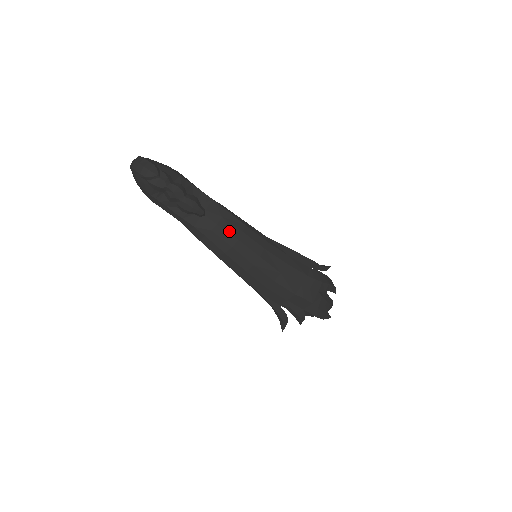
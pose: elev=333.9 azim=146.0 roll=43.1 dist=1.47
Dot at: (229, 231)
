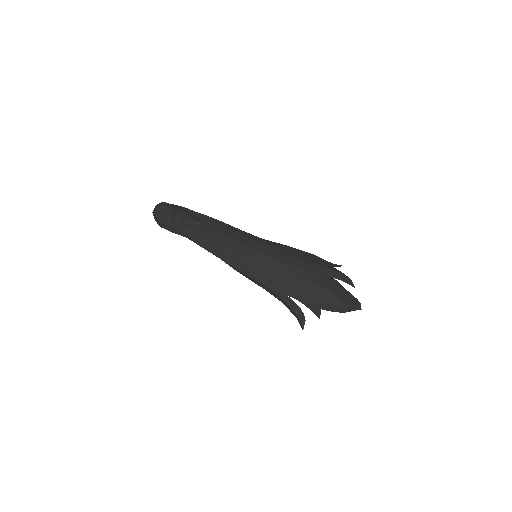
Dot at: (223, 233)
